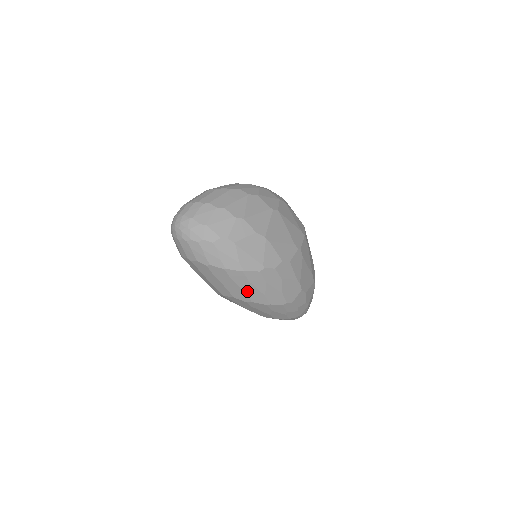
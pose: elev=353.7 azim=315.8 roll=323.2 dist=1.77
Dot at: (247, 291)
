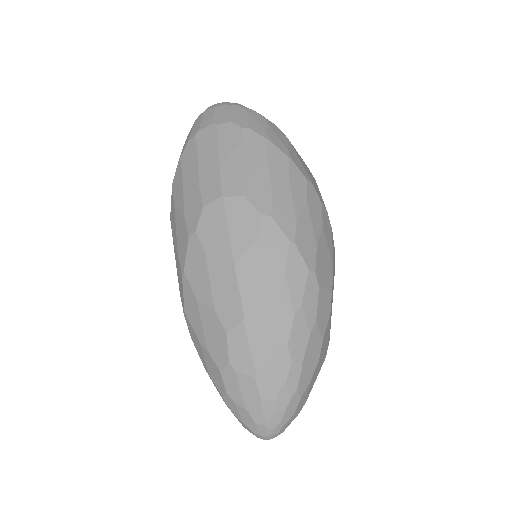
Dot at: (276, 192)
